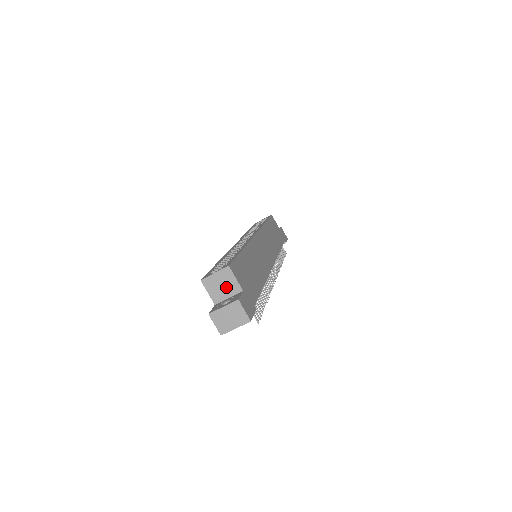
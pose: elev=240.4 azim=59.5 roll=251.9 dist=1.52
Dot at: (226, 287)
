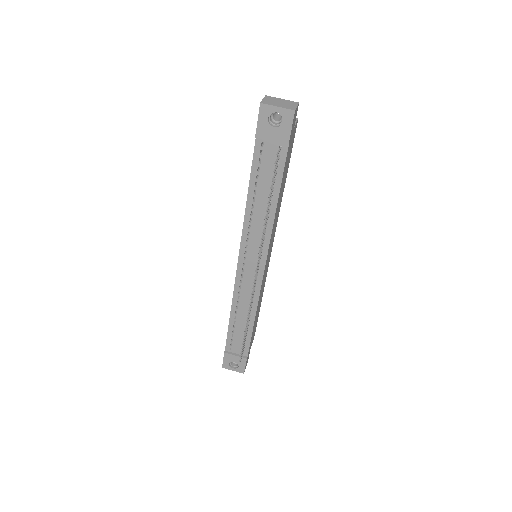
Dot at: occluded
